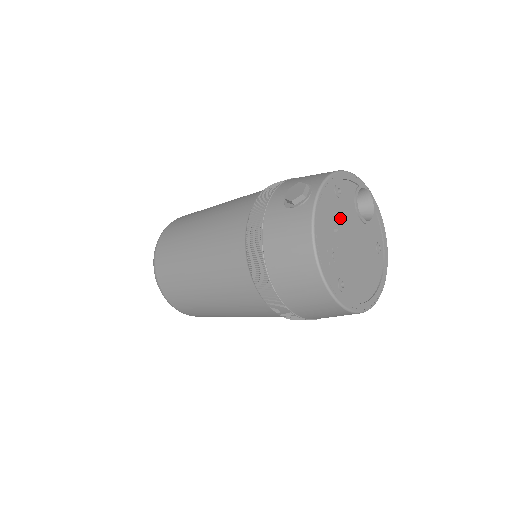
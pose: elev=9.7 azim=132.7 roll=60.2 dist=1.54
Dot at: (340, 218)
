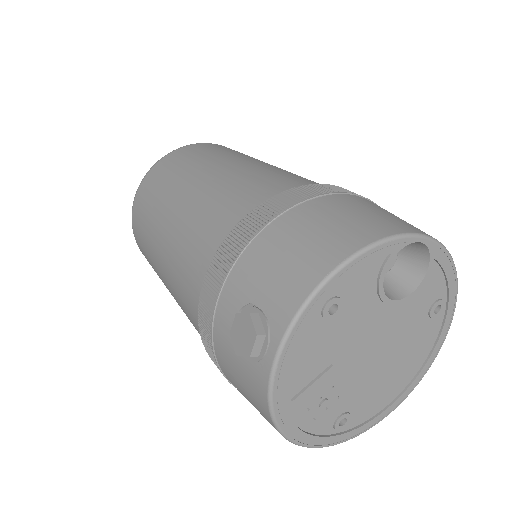
Dot at: (338, 343)
